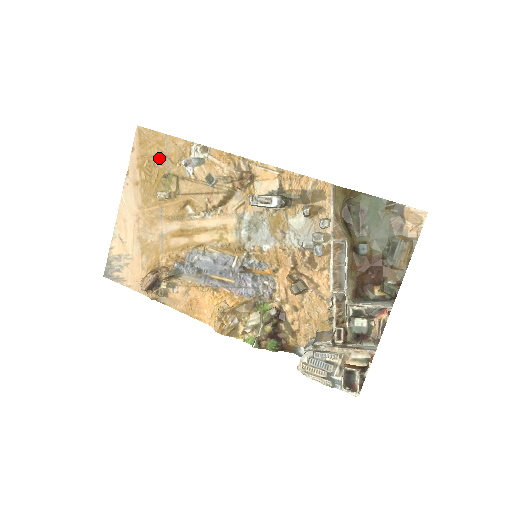
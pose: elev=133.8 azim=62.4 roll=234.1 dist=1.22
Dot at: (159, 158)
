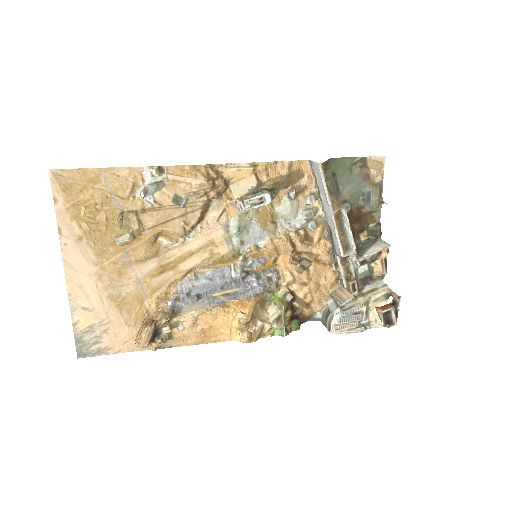
Dot at: (100, 199)
